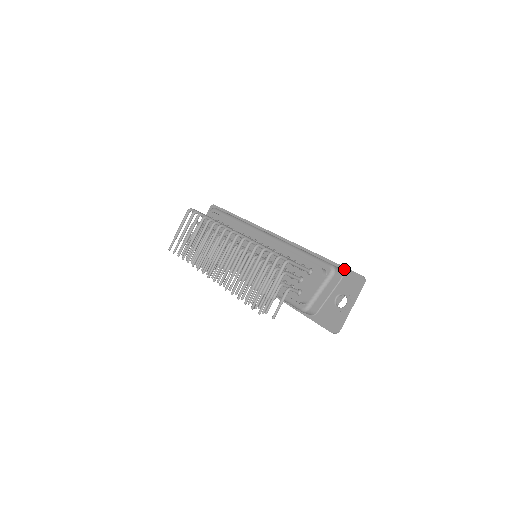
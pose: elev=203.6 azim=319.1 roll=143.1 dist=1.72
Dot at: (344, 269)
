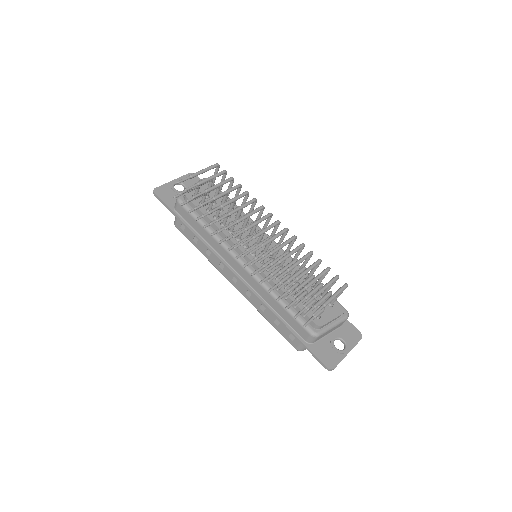
Dot at: occluded
